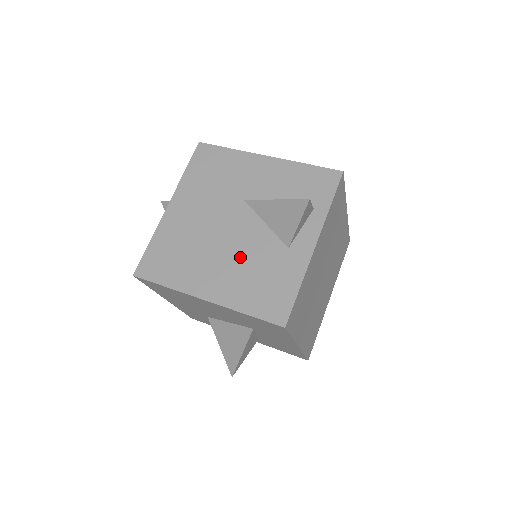
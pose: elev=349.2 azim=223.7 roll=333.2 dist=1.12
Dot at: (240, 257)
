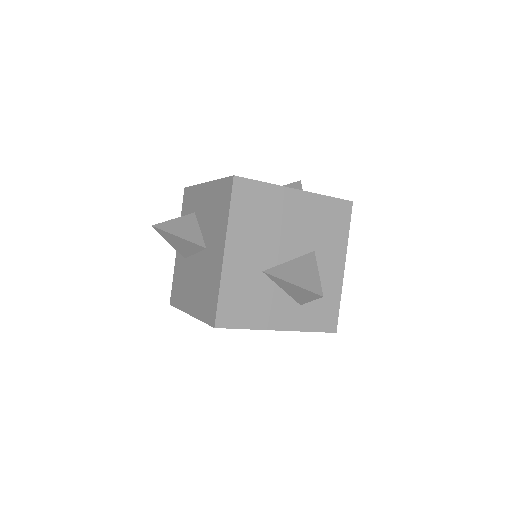
Dot at: occluded
